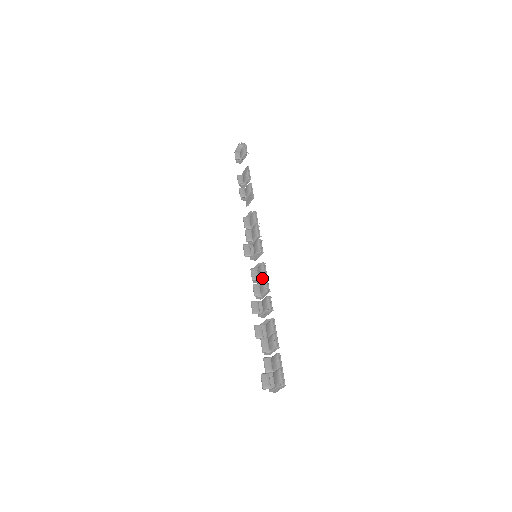
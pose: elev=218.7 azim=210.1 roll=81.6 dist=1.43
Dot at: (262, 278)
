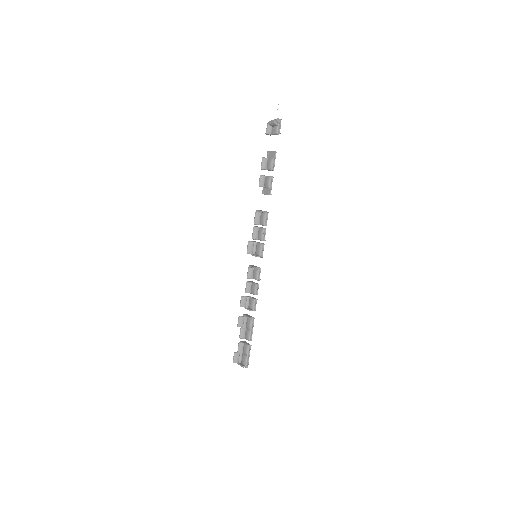
Dot at: (255, 279)
